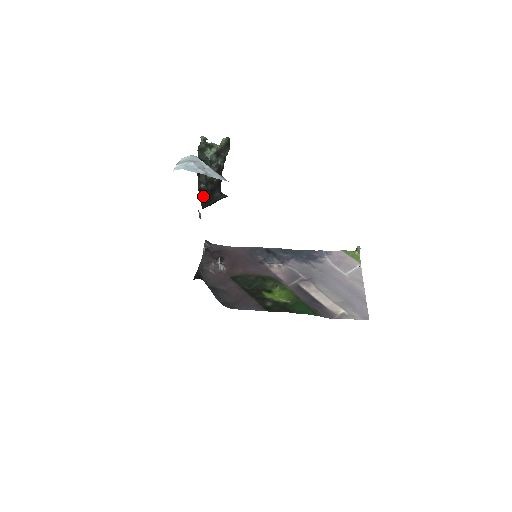
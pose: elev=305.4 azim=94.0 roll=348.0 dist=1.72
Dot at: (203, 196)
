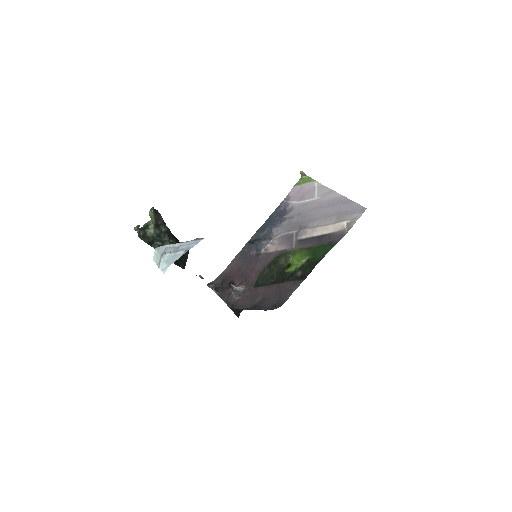
Dot at: (178, 262)
